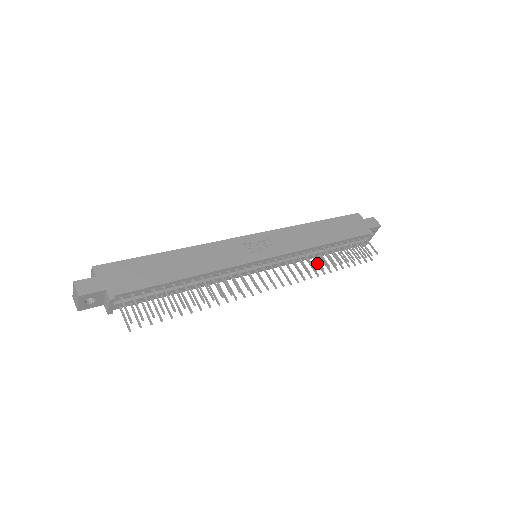
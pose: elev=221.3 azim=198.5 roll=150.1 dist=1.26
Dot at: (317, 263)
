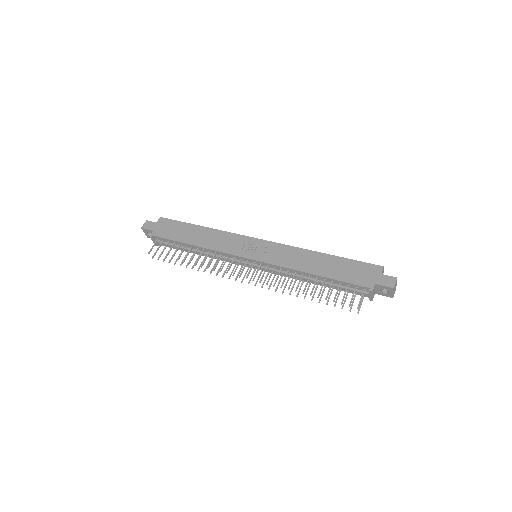
Dot at: (300, 286)
